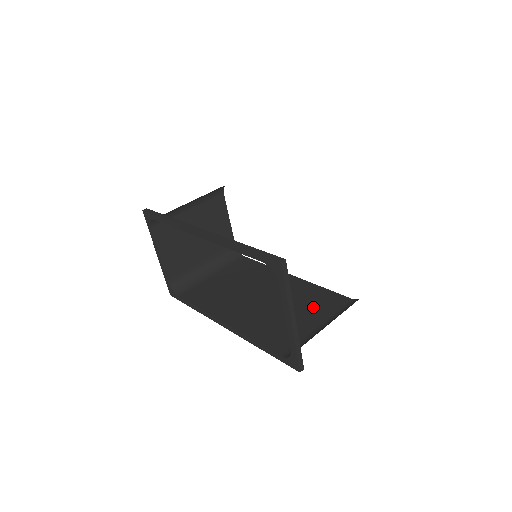
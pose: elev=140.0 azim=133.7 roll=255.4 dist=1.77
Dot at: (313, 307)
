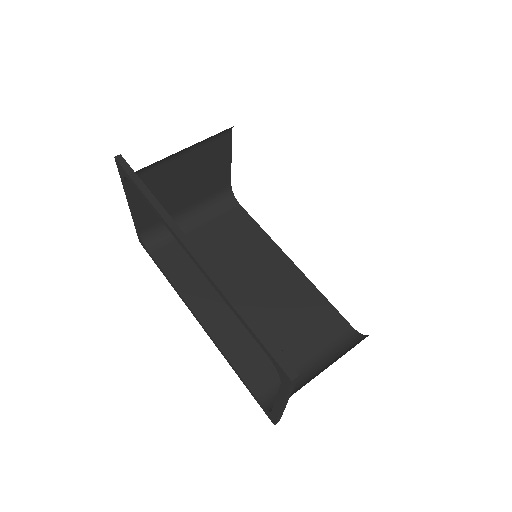
Dot at: (307, 328)
